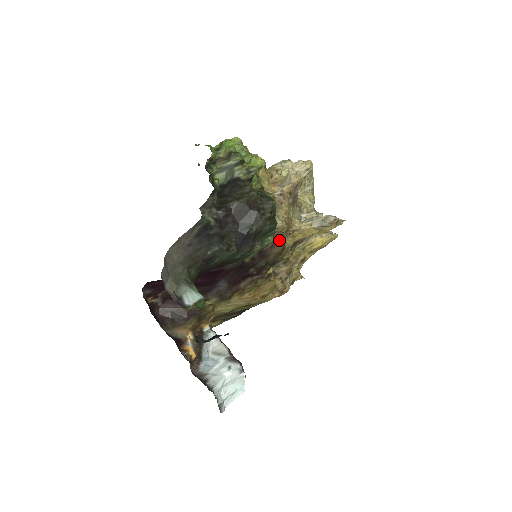
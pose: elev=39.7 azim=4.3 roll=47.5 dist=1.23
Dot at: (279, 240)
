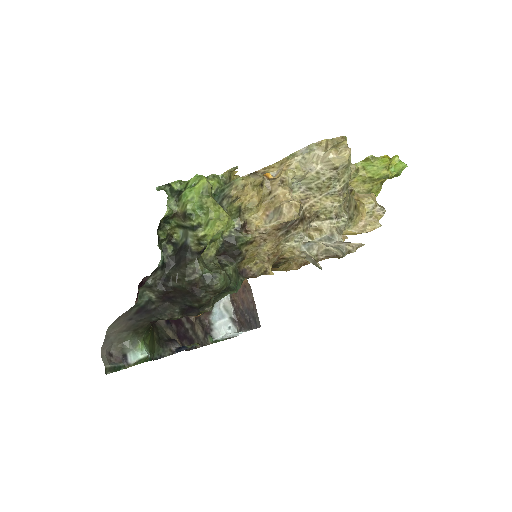
Dot at: occluded
